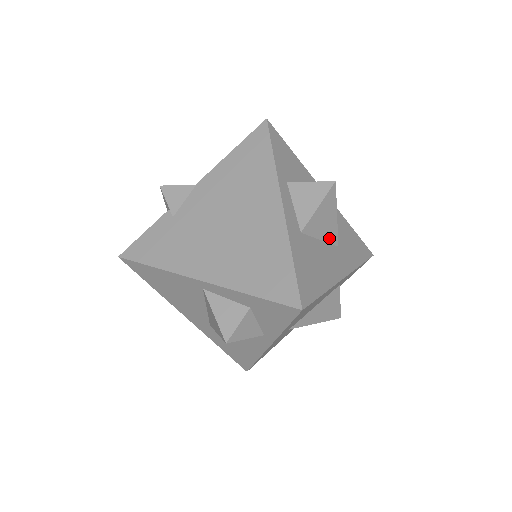
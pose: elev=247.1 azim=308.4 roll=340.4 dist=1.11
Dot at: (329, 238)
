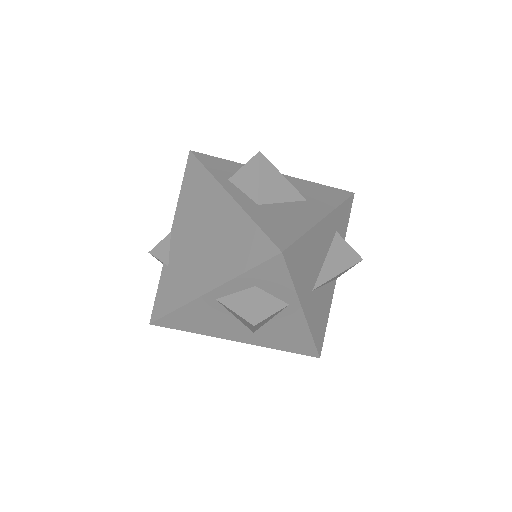
Dot at: (291, 197)
